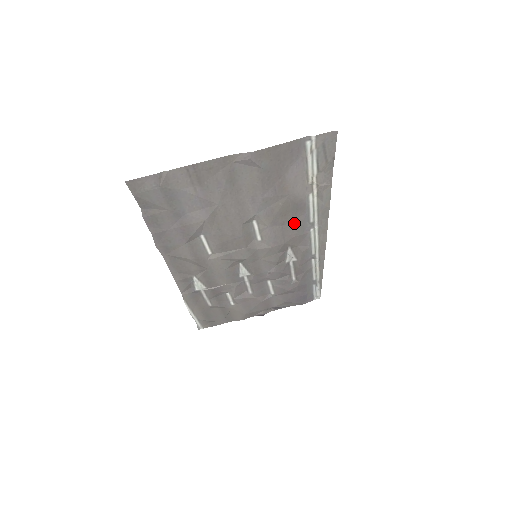
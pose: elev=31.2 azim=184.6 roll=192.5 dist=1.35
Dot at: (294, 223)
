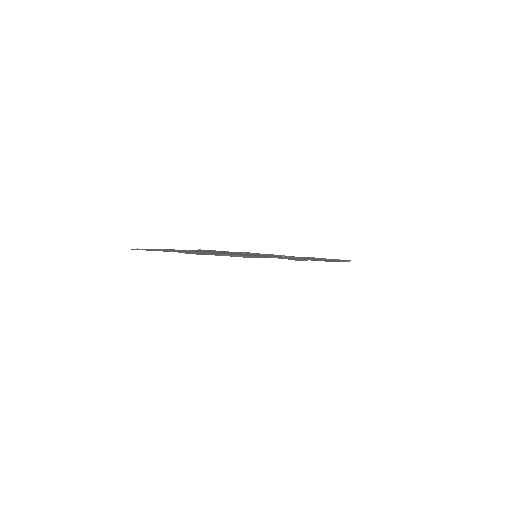
Dot at: (260, 255)
